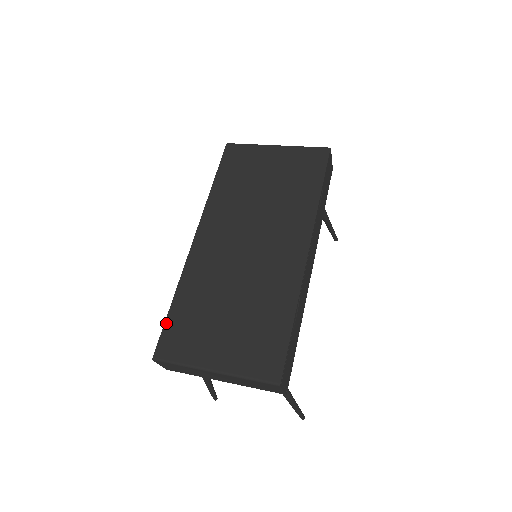
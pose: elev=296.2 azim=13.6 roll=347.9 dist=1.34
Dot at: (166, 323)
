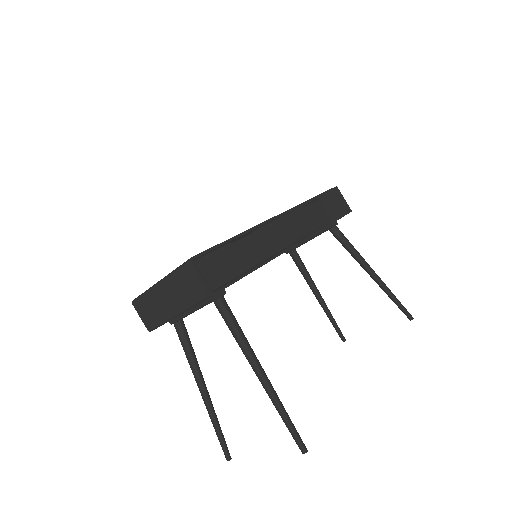
Dot at: occluded
